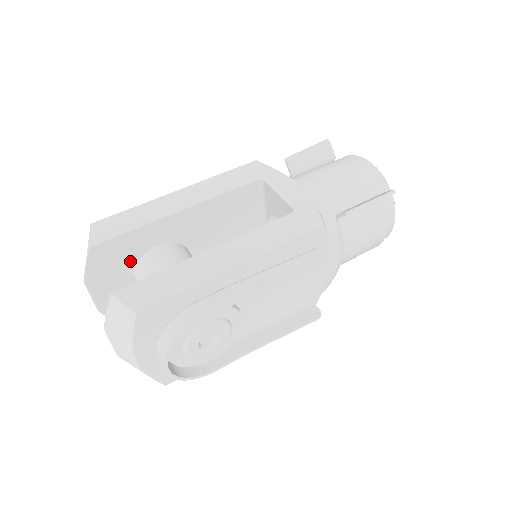
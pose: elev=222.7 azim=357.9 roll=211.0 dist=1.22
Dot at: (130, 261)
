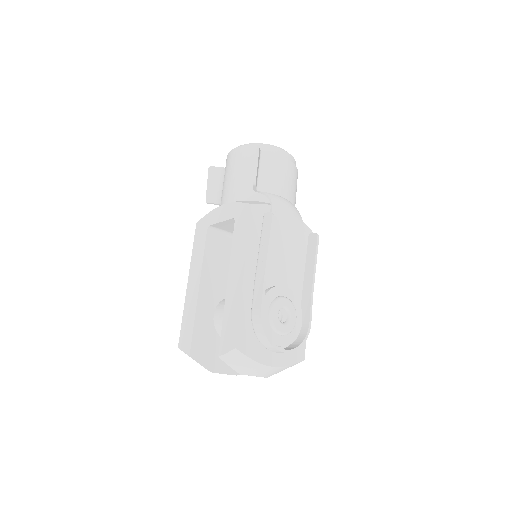
Dot at: (214, 337)
